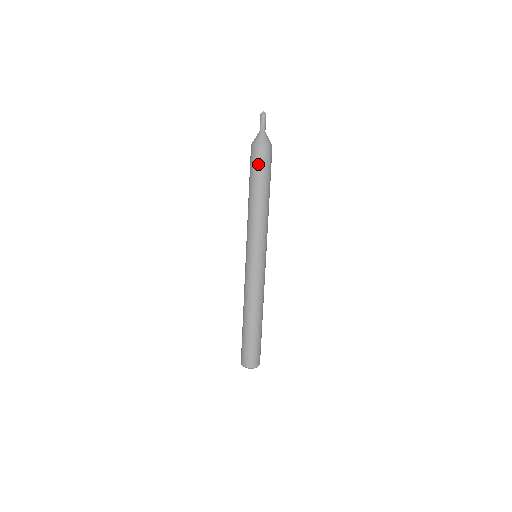
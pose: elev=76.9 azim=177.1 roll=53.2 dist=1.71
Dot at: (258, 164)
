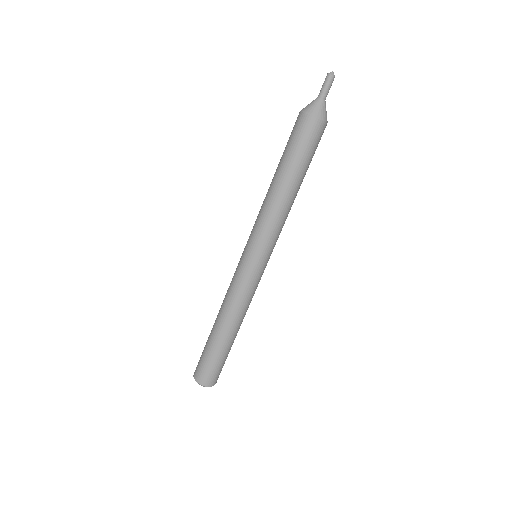
Dot at: (296, 139)
